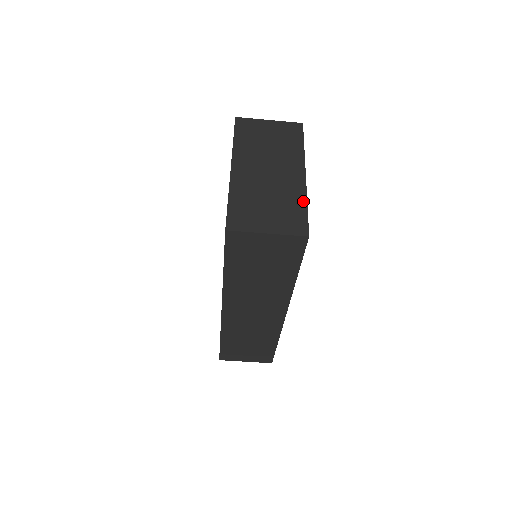
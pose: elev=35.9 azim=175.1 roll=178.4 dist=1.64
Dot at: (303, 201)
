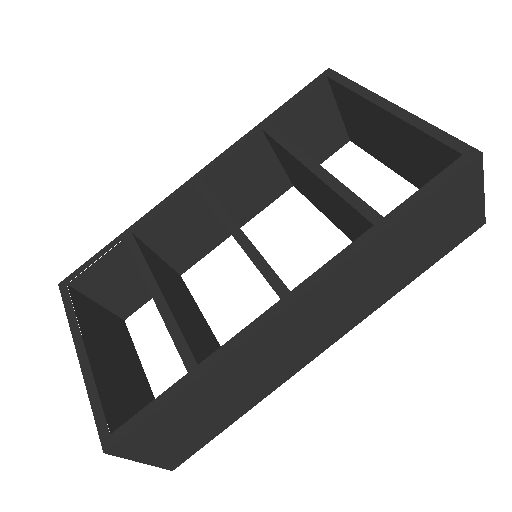
Dot at: occluded
